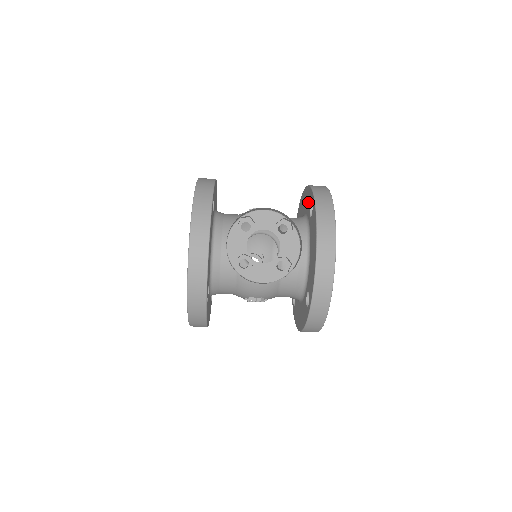
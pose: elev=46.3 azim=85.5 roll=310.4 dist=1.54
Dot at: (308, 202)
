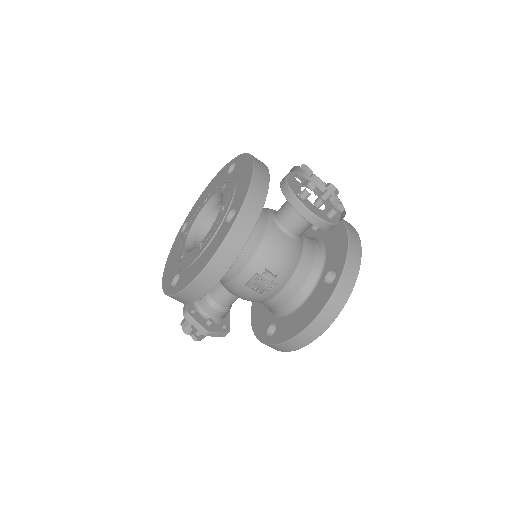
Dot at: occluded
